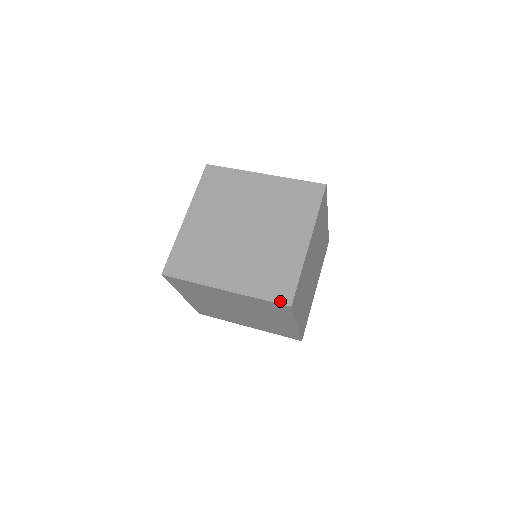
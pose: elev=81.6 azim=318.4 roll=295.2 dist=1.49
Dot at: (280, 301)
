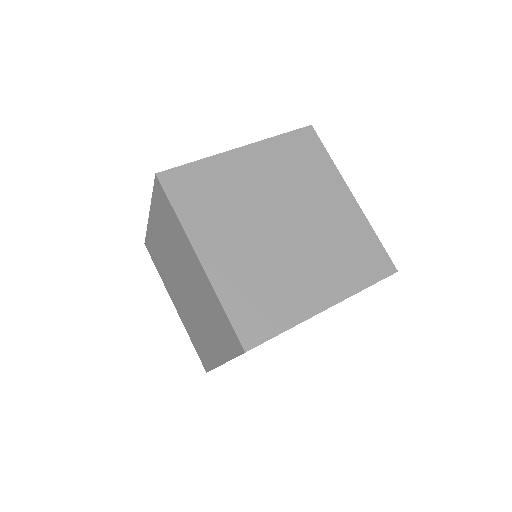
Dot at: (241, 334)
